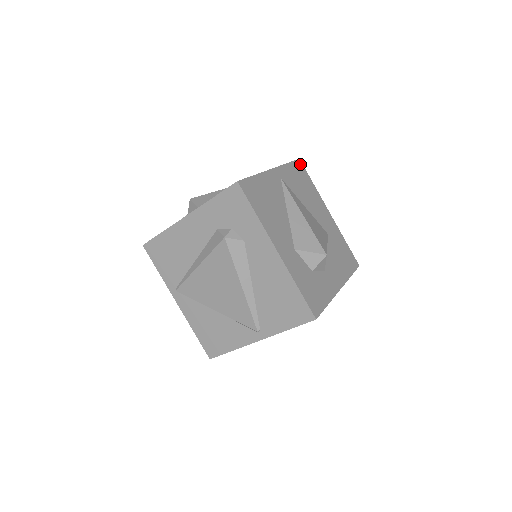
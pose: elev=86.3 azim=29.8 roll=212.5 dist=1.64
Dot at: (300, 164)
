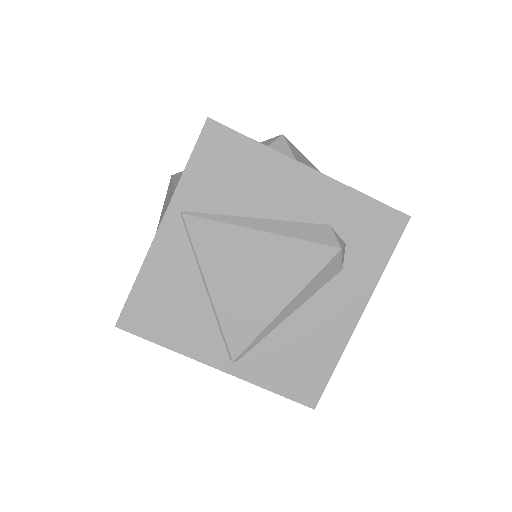
Dot at: occluded
